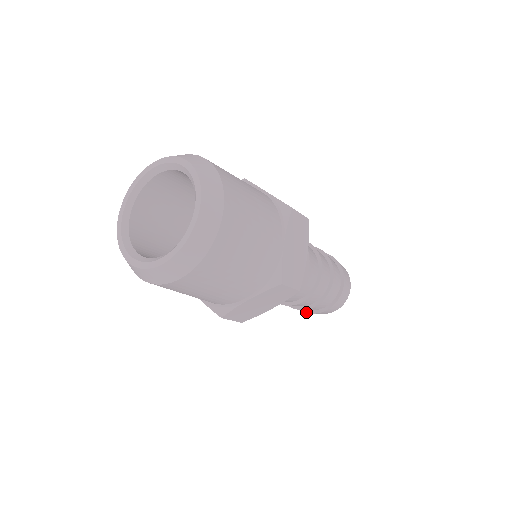
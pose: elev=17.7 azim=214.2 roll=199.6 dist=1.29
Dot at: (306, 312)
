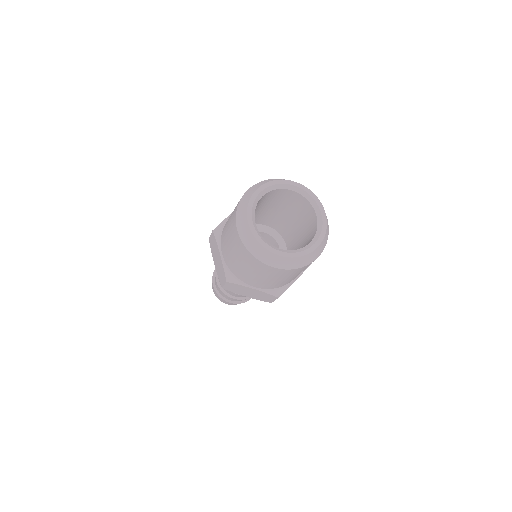
Dot at: (238, 303)
